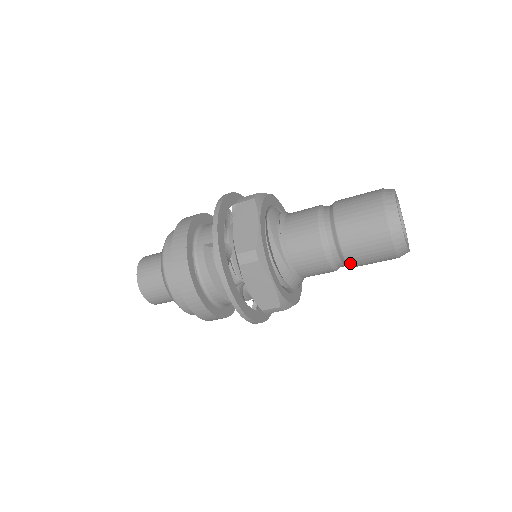
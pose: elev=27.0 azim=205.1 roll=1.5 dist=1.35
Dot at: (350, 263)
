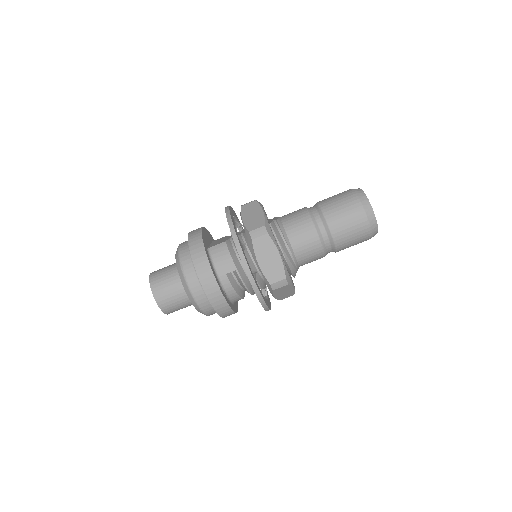
Dot at: occluded
